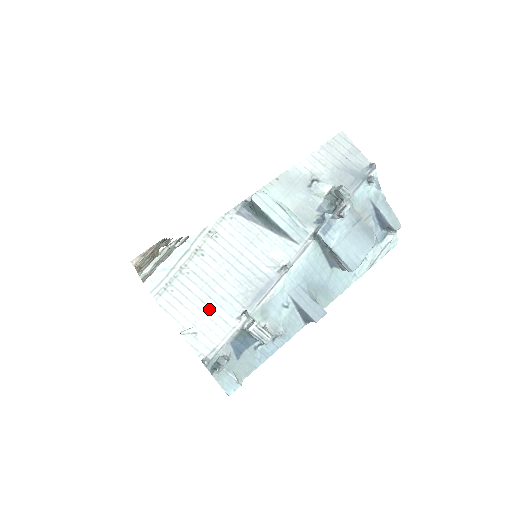
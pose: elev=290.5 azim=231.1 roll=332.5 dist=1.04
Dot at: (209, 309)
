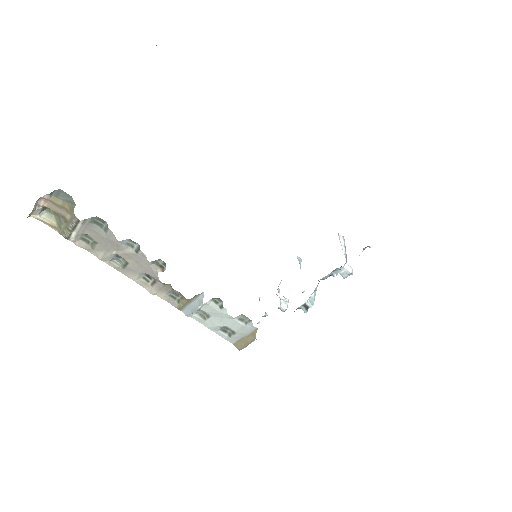
Dot at: occluded
